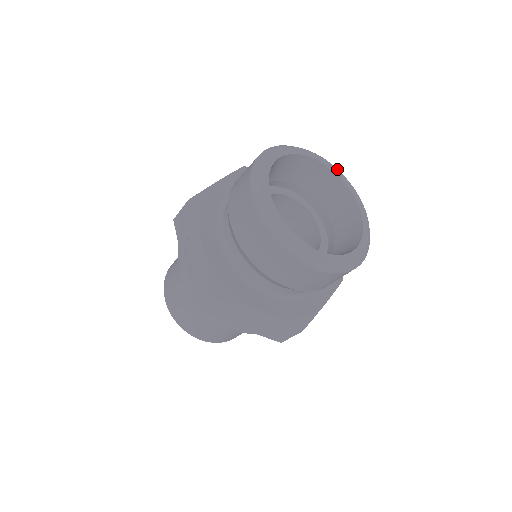
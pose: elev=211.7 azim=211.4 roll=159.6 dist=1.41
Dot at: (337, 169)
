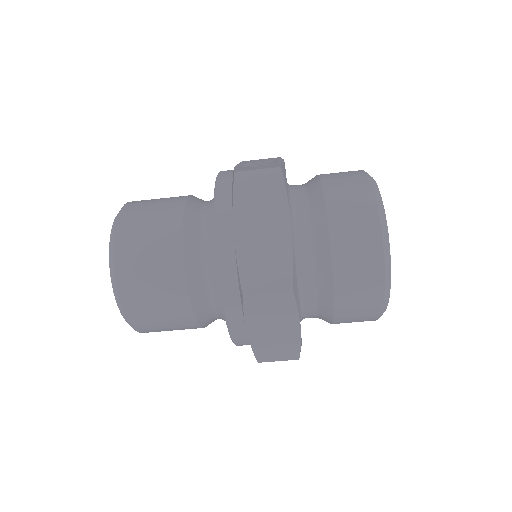
Dot at: occluded
